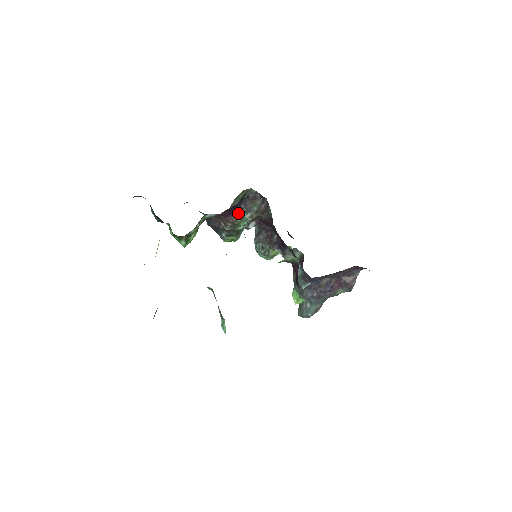
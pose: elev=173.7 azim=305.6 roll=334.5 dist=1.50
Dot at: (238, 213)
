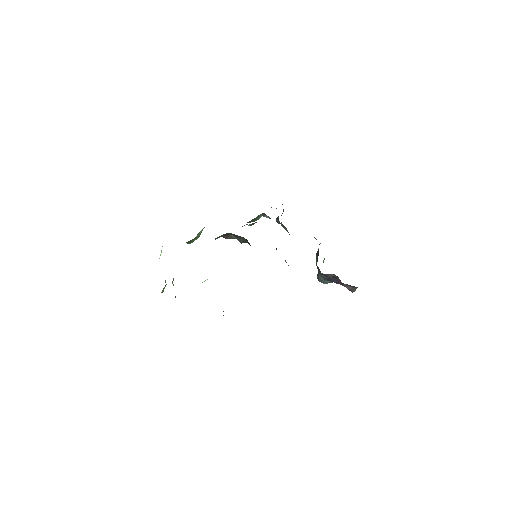
Dot at: (230, 235)
